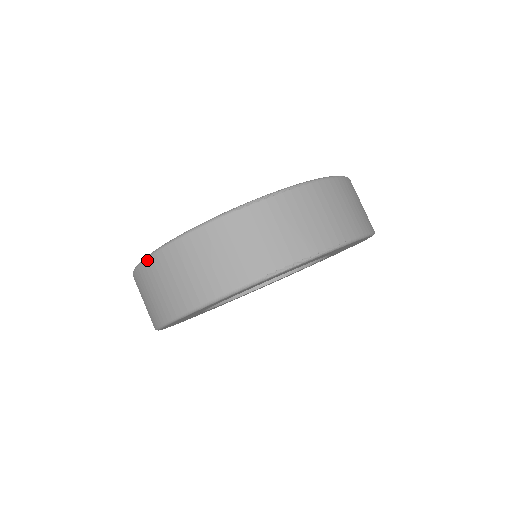
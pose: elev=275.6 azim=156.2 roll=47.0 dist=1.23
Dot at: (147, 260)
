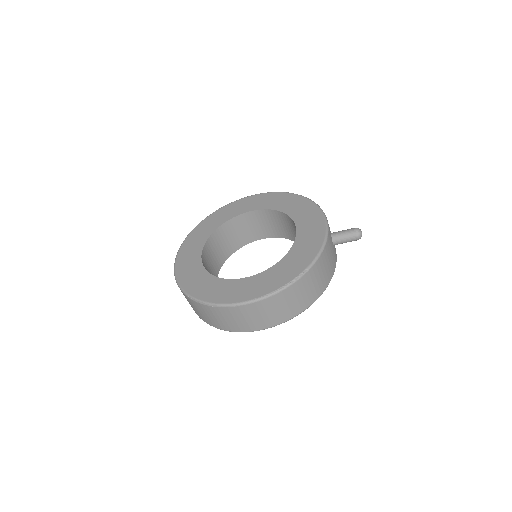
Dot at: (175, 260)
